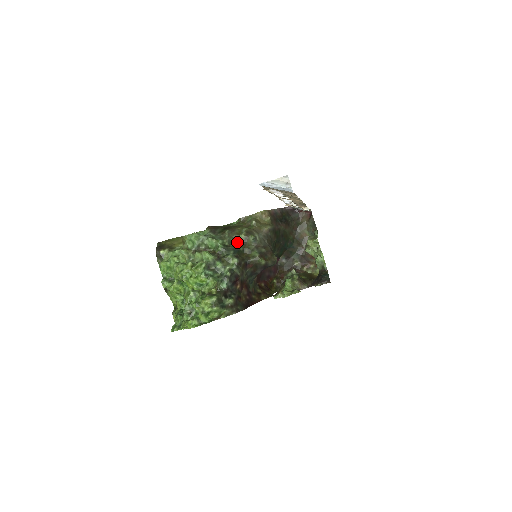
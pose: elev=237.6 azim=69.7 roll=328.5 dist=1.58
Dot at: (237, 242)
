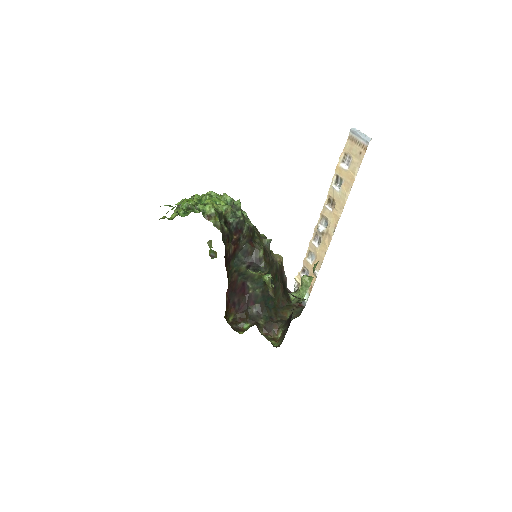
Dot at: occluded
